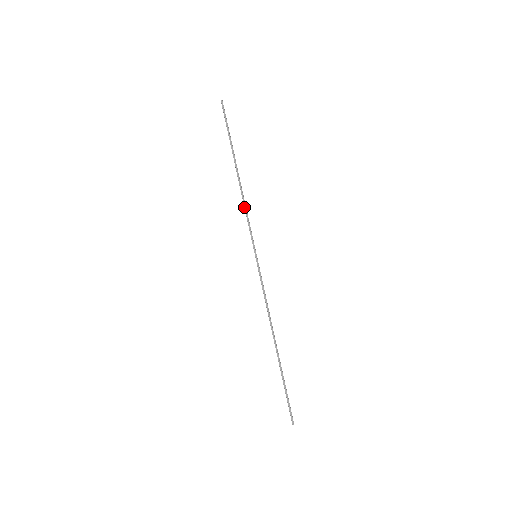
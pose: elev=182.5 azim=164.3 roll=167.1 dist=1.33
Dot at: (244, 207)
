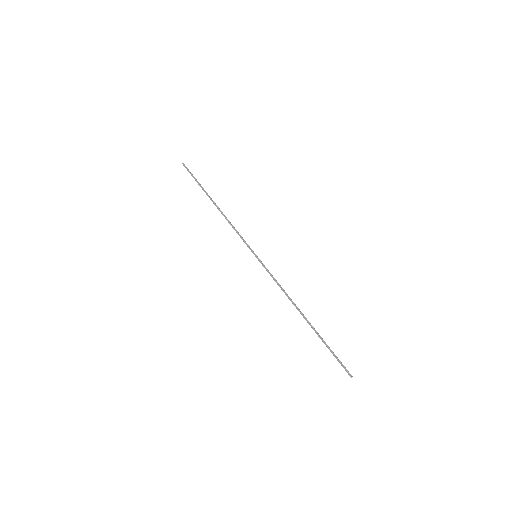
Dot at: (231, 225)
